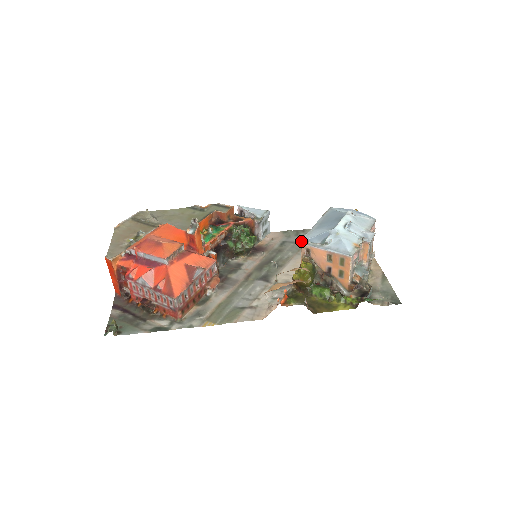
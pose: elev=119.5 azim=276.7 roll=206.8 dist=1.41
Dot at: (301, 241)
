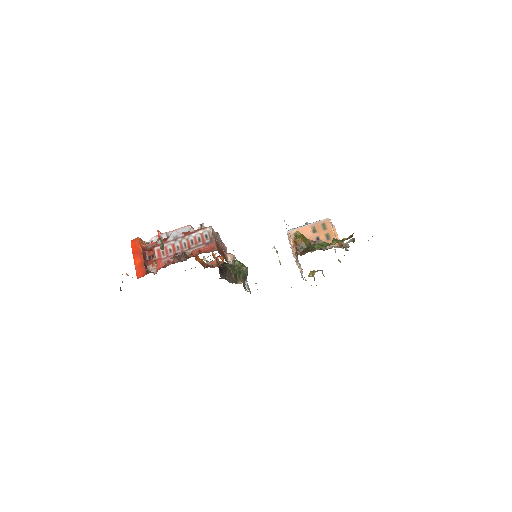
Dot at: (287, 231)
